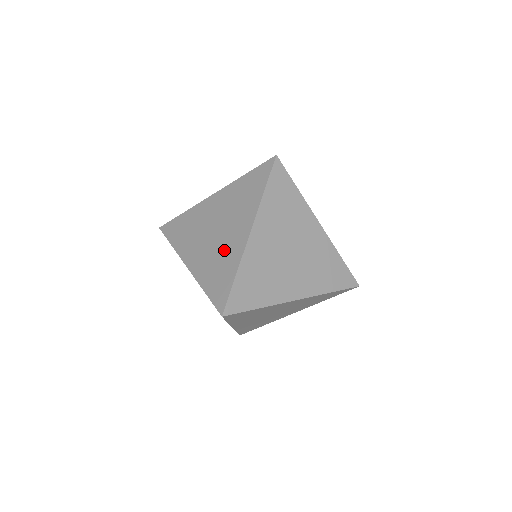
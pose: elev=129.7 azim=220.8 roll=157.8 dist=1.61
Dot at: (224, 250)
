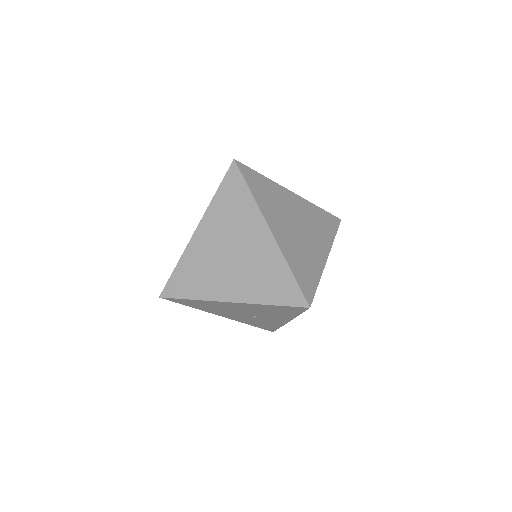
Dot at: (258, 262)
